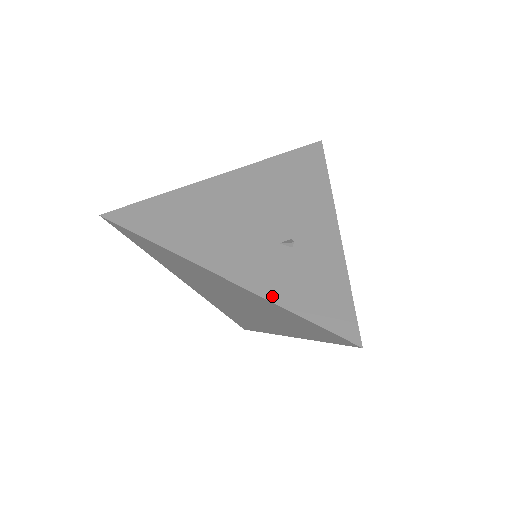
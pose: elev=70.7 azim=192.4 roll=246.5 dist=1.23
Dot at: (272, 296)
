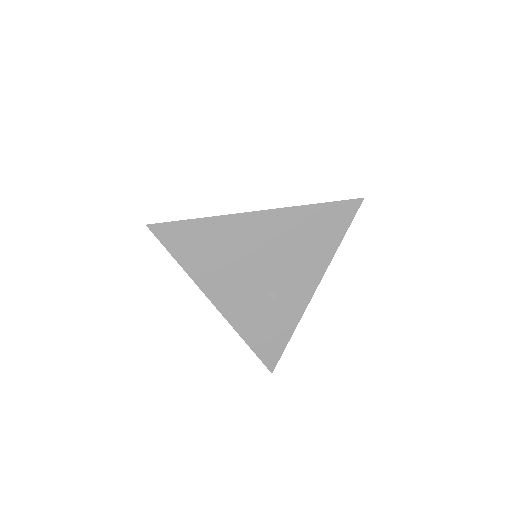
Dot at: (240, 329)
